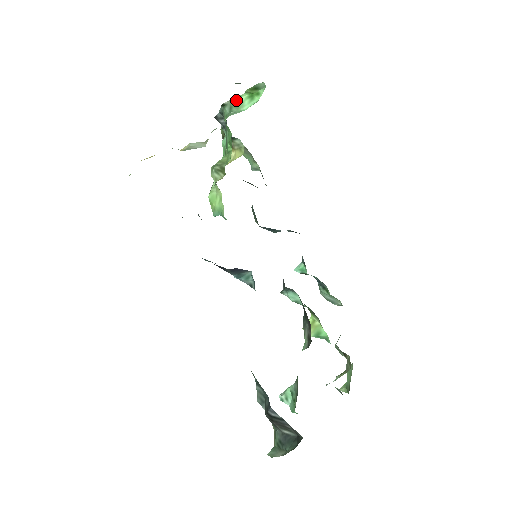
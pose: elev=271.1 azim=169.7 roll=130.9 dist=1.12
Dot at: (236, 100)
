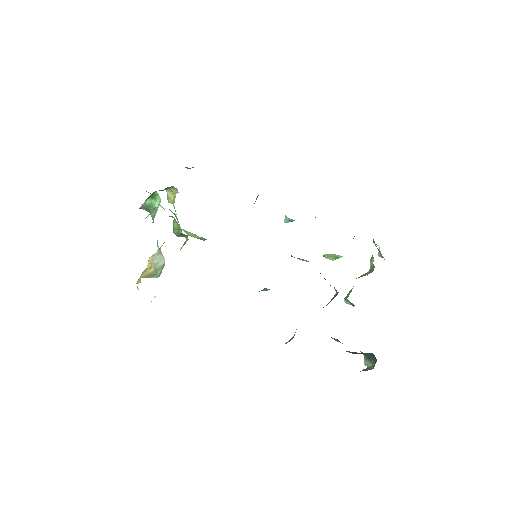
Dot at: (145, 204)
